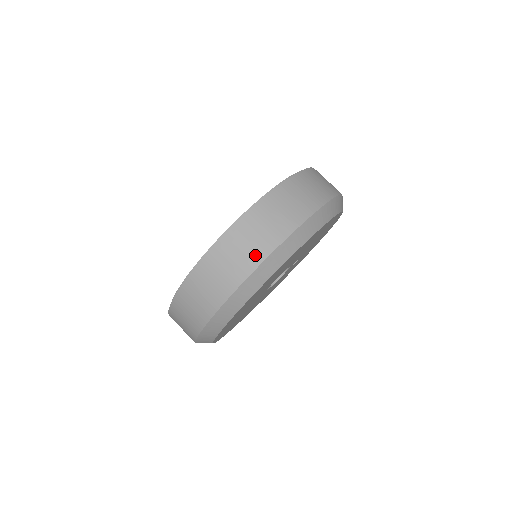
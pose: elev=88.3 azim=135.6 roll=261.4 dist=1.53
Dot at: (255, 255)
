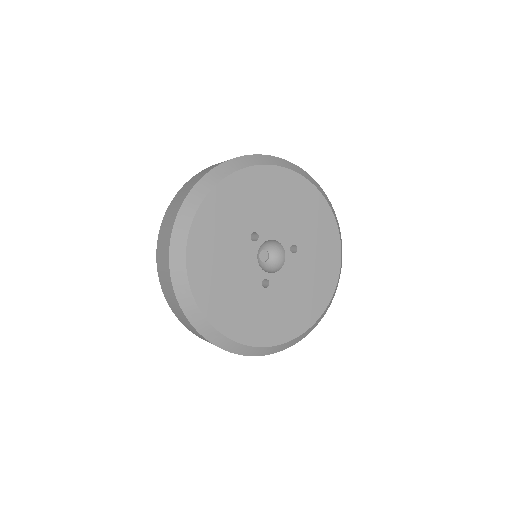
Dot at: (197, 179)
